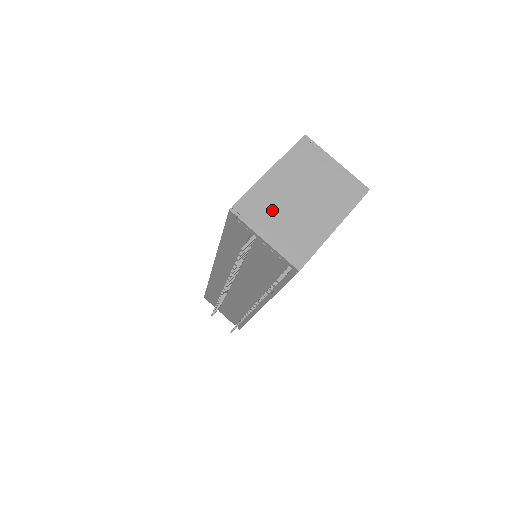
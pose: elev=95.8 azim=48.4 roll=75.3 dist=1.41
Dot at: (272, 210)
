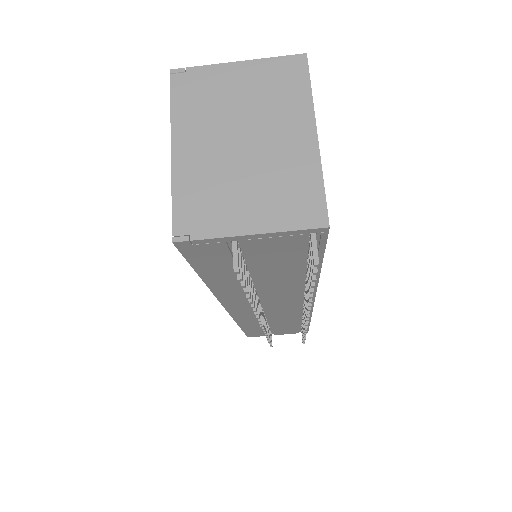
Dot at: (222, 190)
